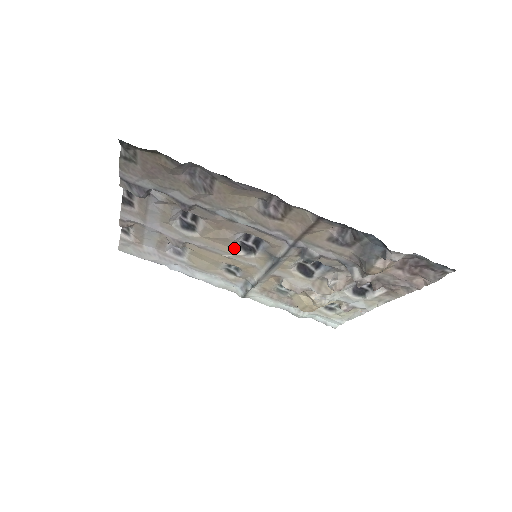
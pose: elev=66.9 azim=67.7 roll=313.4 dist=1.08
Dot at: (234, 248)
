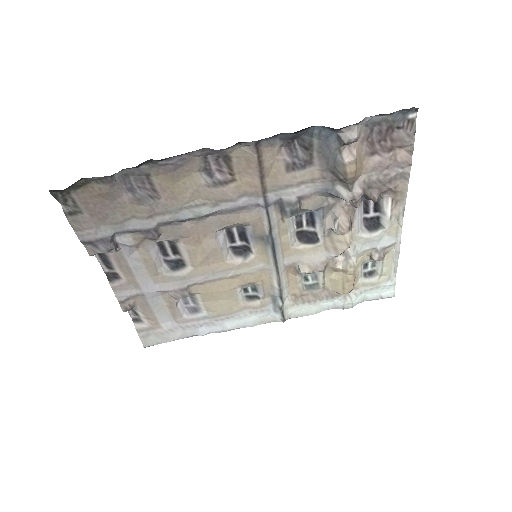
Dot at: (230, 259)
